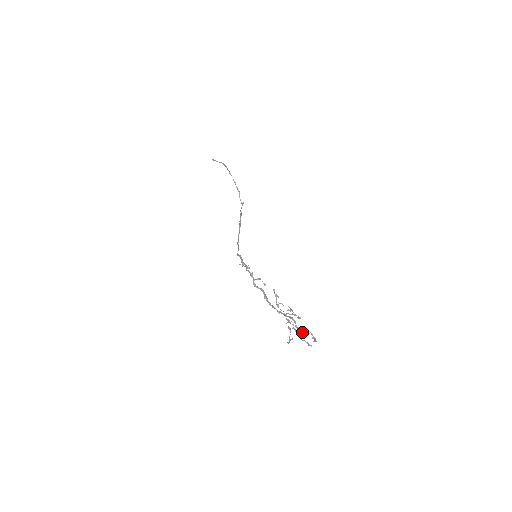
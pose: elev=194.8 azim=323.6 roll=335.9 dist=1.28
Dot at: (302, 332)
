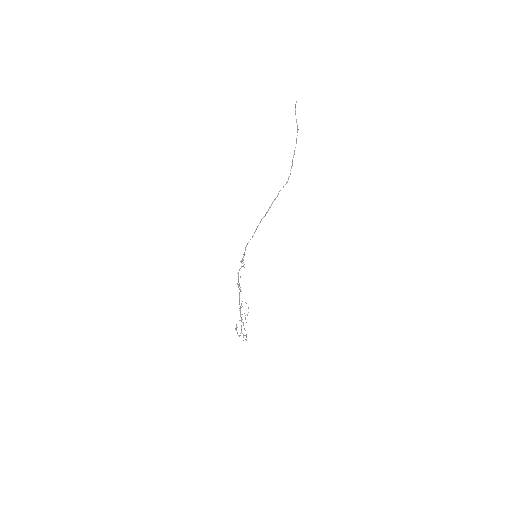
Dot at: (239, 336)
